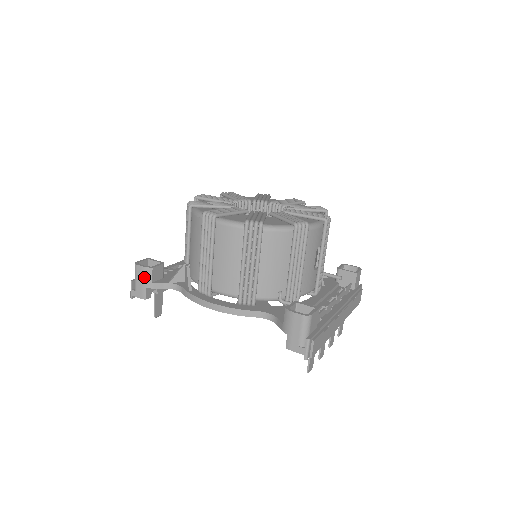
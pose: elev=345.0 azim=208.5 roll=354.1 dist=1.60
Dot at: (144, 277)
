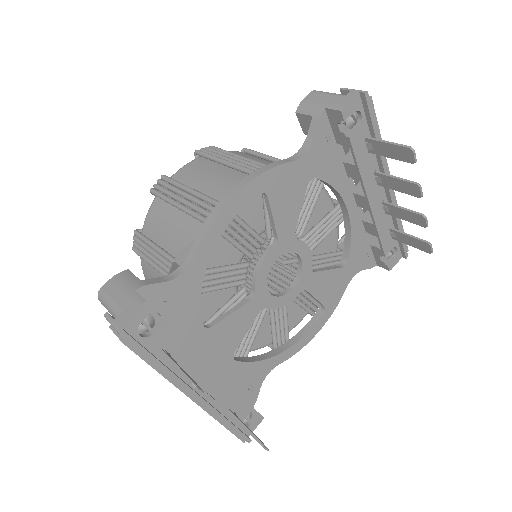
Dot at: (123, 283)
